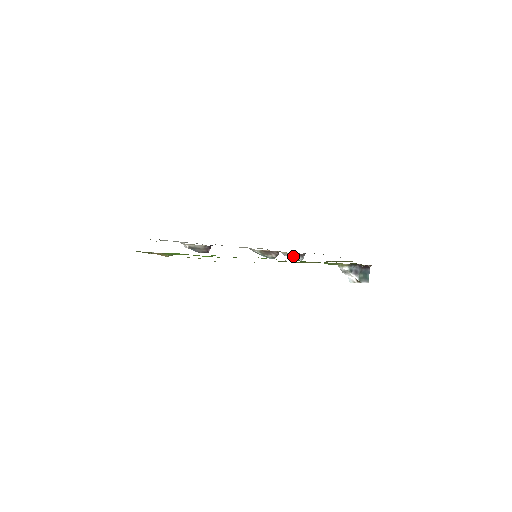
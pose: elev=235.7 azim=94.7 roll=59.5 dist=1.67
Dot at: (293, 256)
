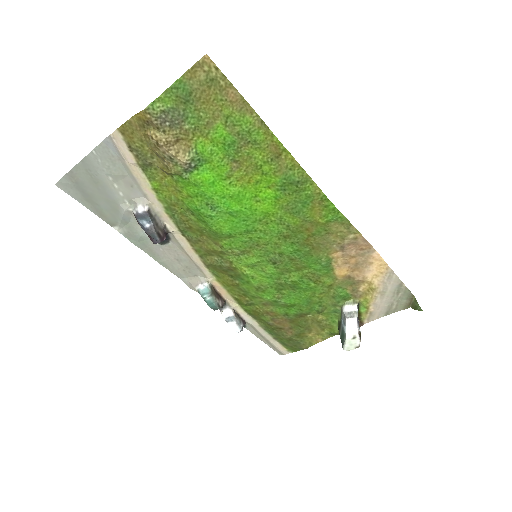
Dot at: (237, 318)
